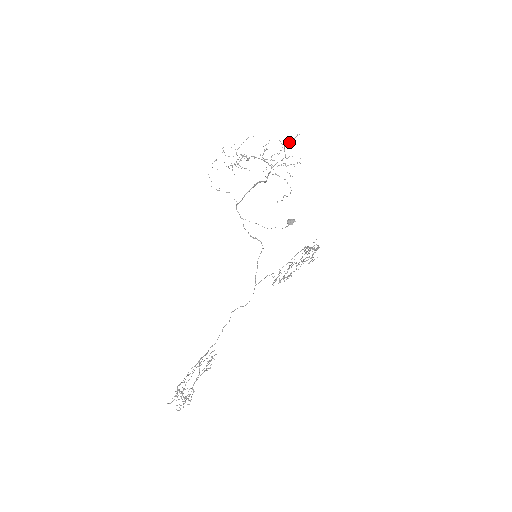
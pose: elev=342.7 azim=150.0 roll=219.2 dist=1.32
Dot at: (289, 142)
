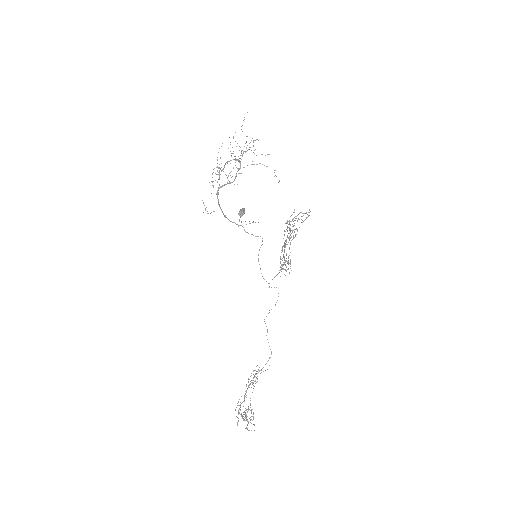
Dot at: occluded
